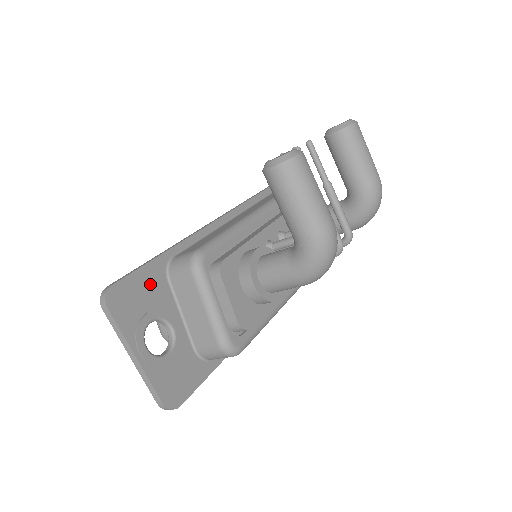
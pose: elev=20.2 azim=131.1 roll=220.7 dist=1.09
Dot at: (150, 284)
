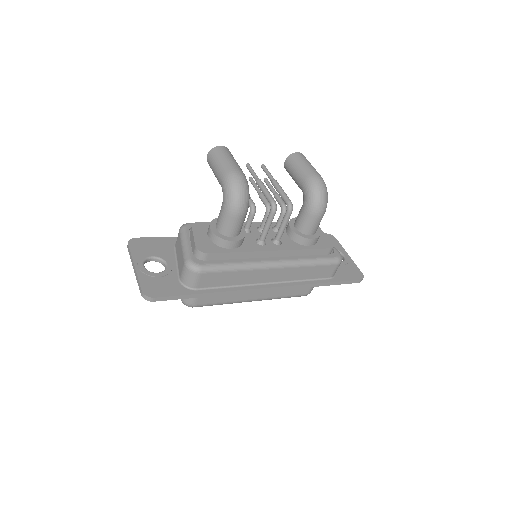
Dot at: (161, 245)
